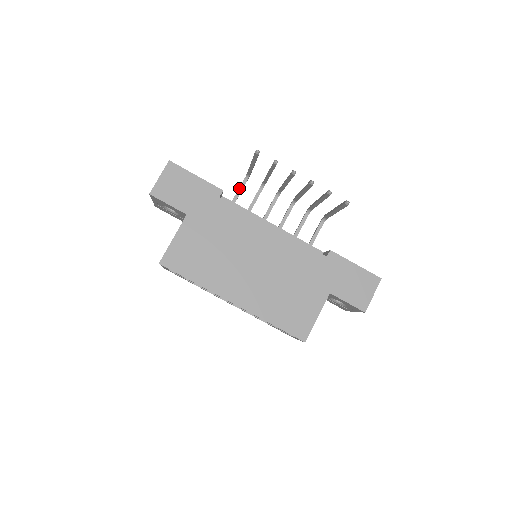
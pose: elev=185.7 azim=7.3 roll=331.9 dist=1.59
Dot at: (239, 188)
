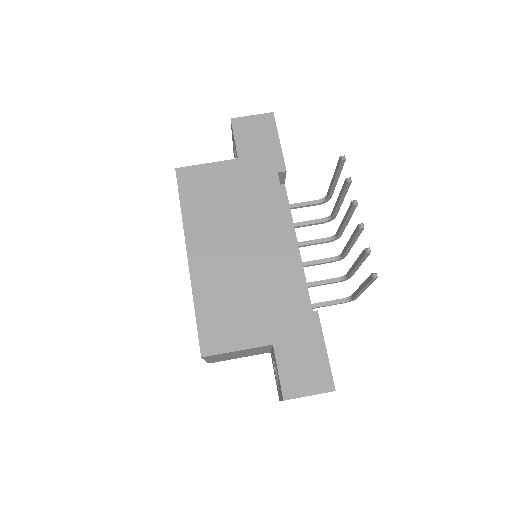
Dot at: (308, 201)
